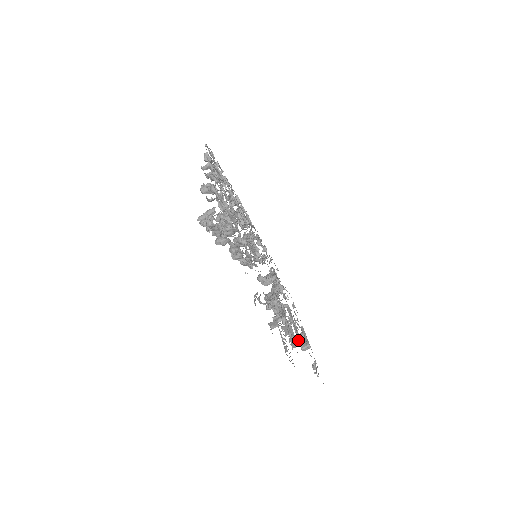
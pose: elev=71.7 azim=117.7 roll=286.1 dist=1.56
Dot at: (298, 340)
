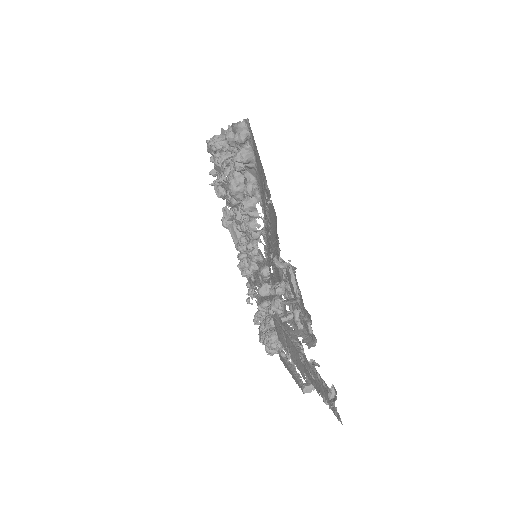
Dot at: (297, 380)
